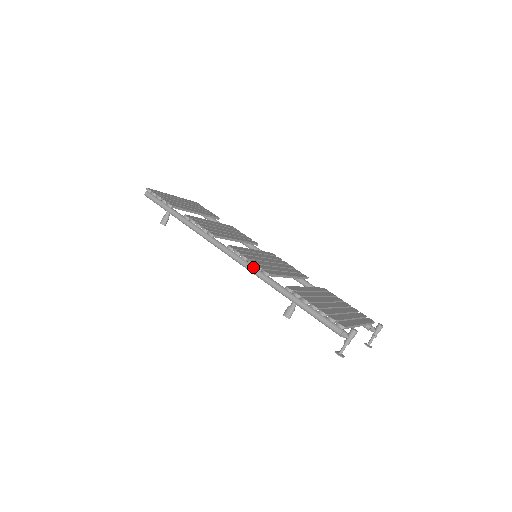
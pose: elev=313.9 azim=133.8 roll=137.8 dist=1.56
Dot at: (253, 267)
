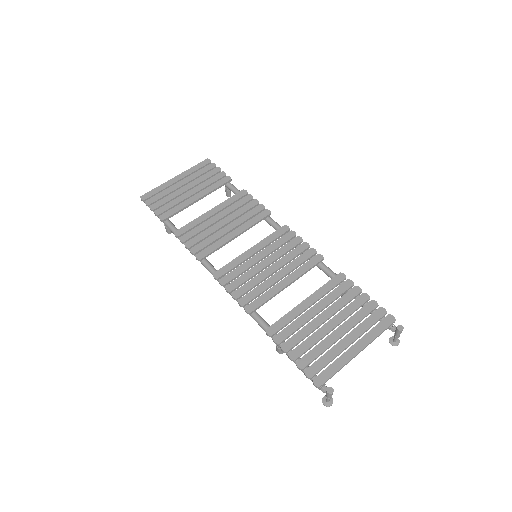
Dot at: (238, 300)
